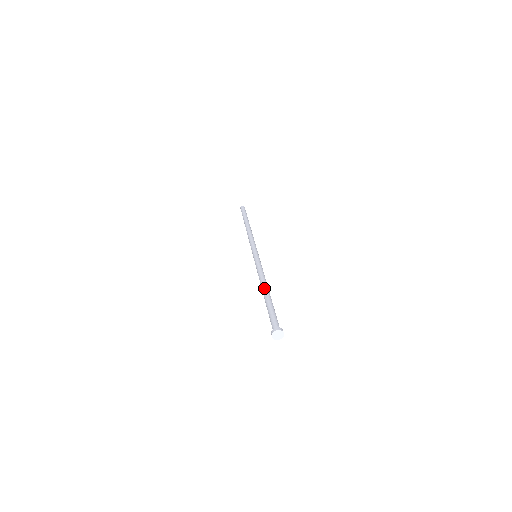
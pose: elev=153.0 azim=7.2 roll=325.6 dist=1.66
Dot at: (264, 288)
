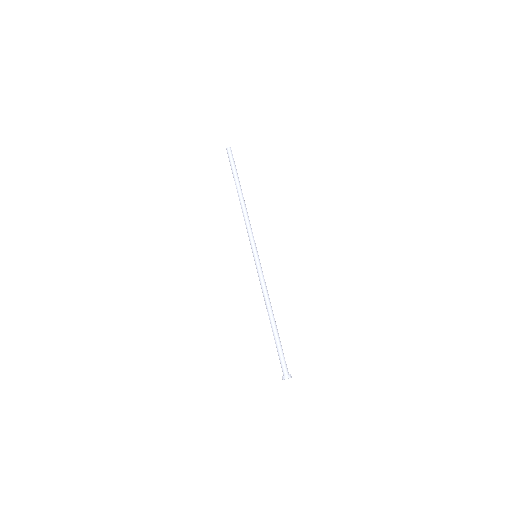
Dot at: (271, 316)
